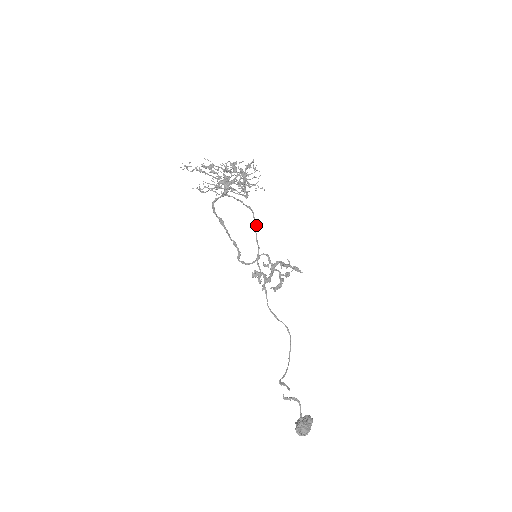
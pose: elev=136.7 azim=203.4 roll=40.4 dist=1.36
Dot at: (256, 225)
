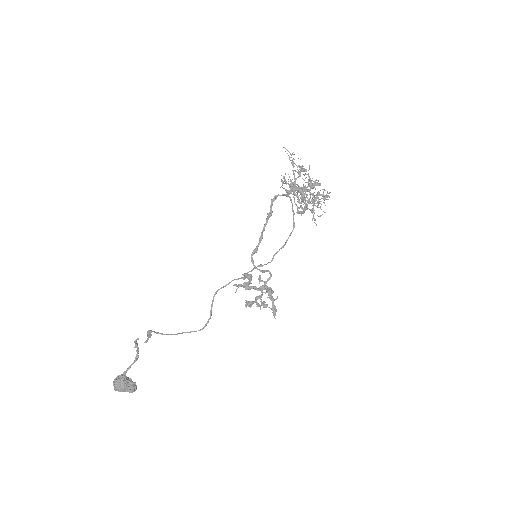
Dot at: occluded
